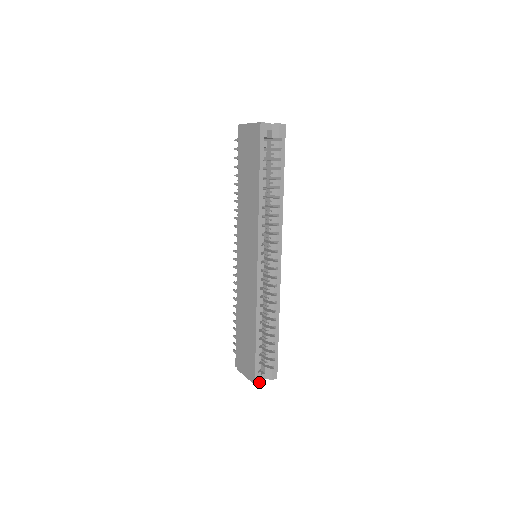
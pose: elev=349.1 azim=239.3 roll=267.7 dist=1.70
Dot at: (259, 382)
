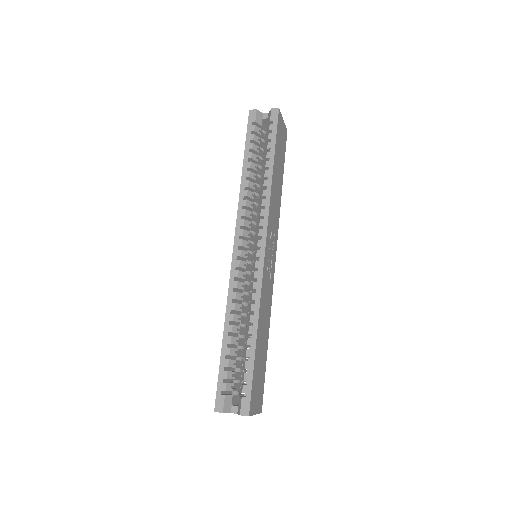
Dot at: (221, 410)
